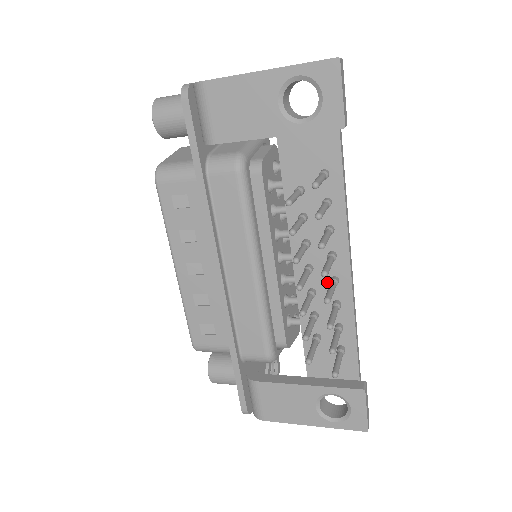
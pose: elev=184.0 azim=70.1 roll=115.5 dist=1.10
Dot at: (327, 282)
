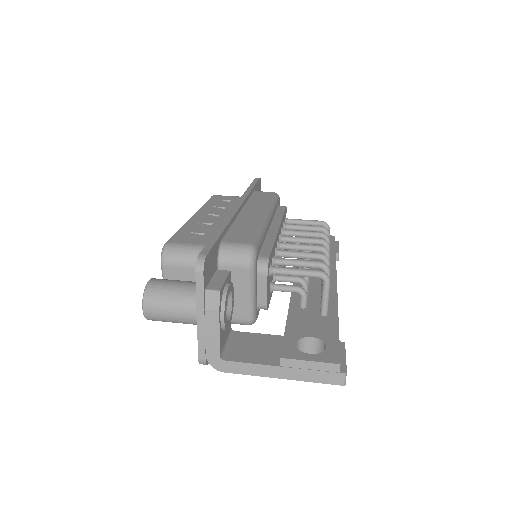
Dot at: occluded
